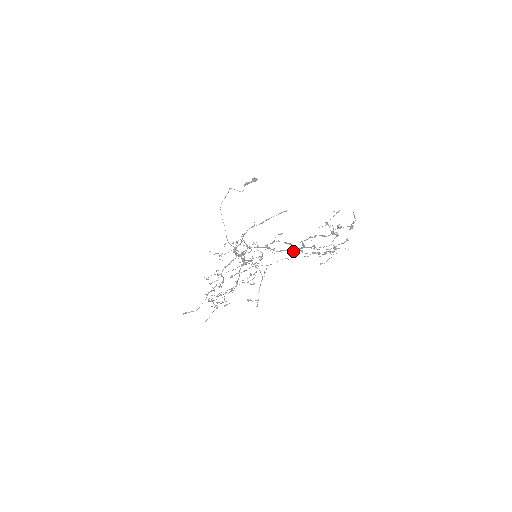
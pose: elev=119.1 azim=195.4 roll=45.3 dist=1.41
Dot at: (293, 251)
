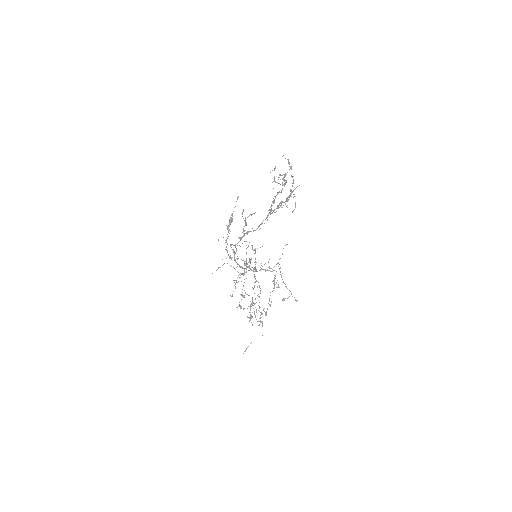
Dot at: occluded
